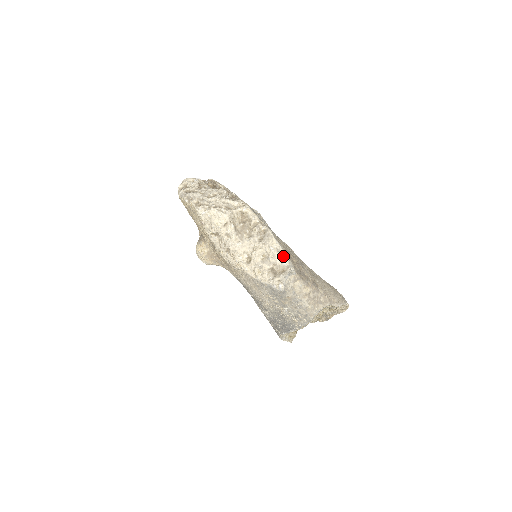
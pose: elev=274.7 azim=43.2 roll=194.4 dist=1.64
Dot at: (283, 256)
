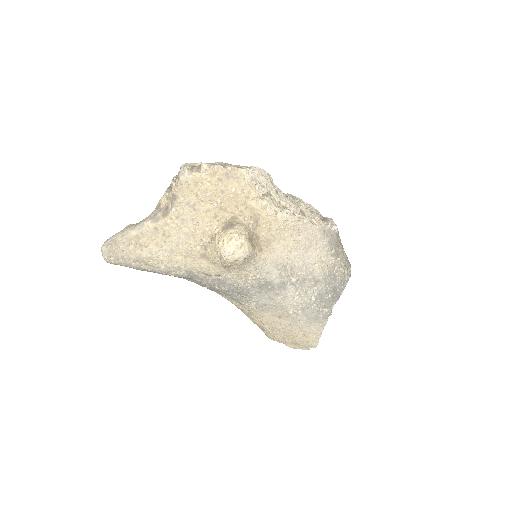
Dot at: occluded
